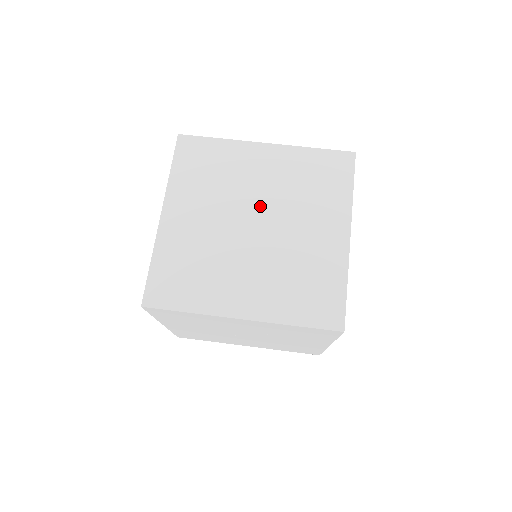
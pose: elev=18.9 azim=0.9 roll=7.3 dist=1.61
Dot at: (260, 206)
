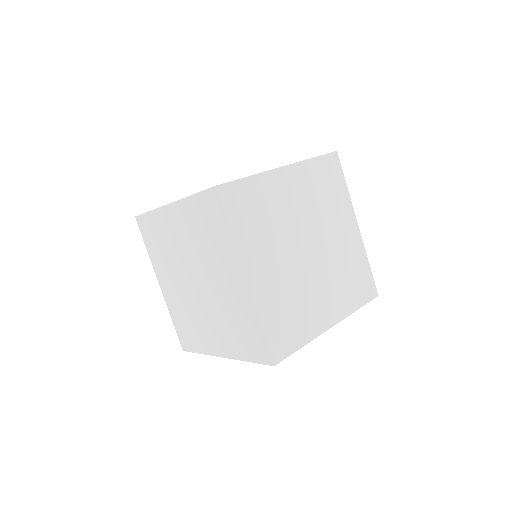
Dot at: (207, 284)
